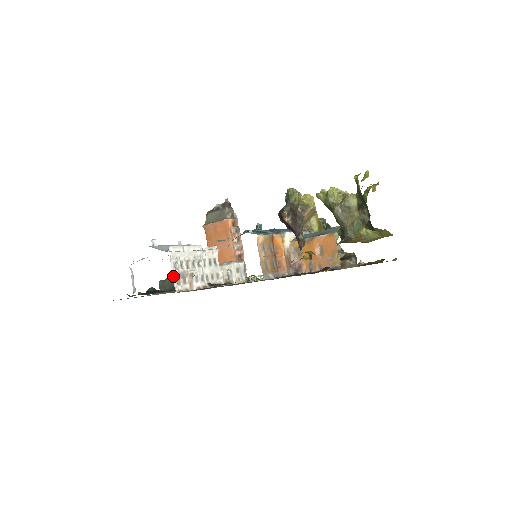
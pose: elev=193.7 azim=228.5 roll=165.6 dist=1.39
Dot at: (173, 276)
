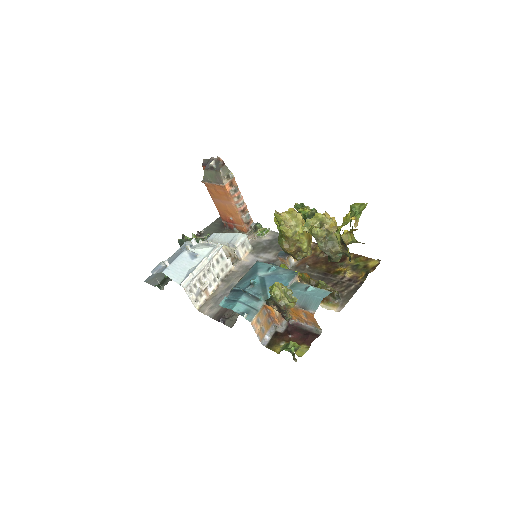
Dot at: (191, 301)
